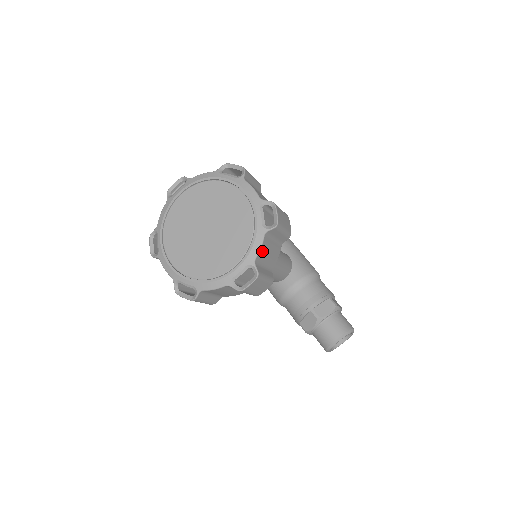
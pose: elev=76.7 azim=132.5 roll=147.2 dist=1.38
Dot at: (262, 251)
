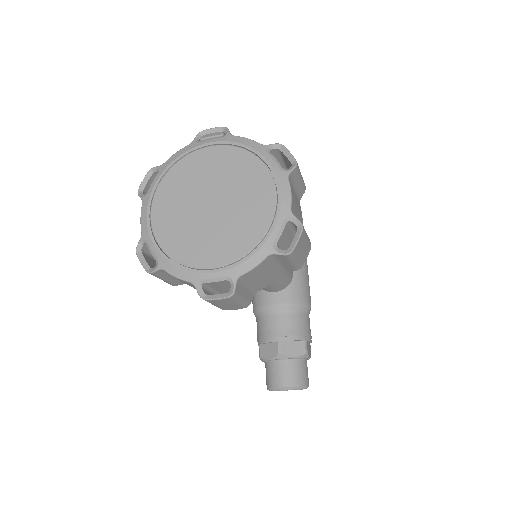
Dot at: (254, 271)
